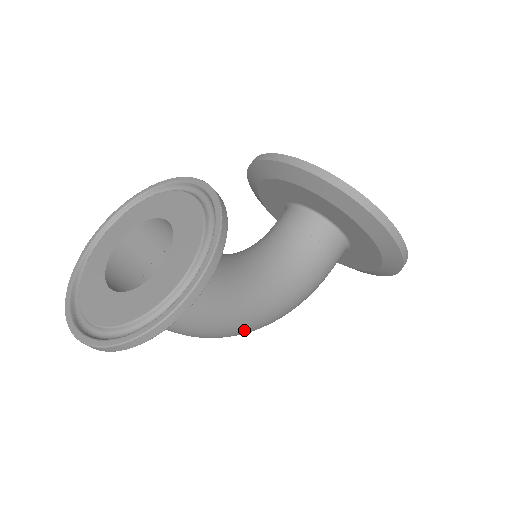
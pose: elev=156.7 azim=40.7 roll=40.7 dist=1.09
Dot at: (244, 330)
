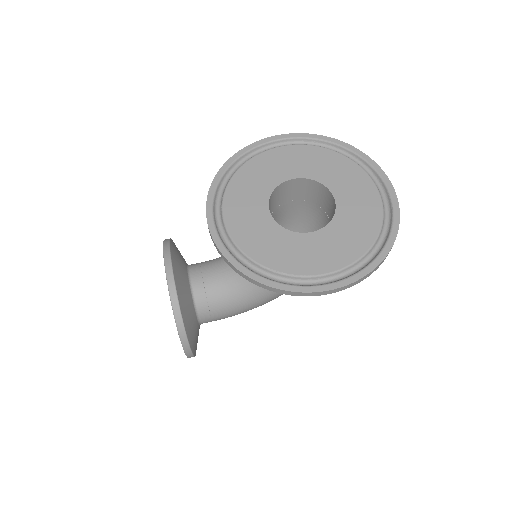
Dot at: occluded
